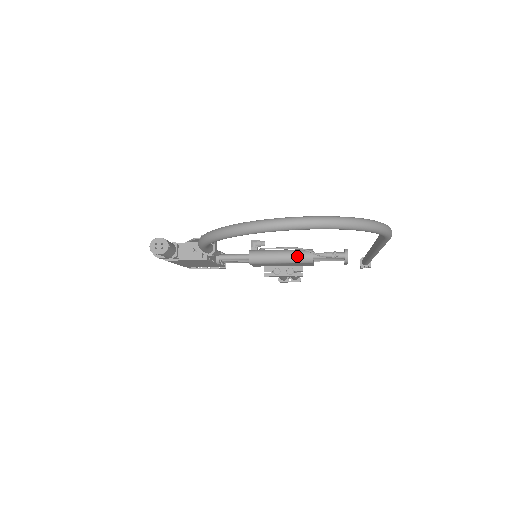
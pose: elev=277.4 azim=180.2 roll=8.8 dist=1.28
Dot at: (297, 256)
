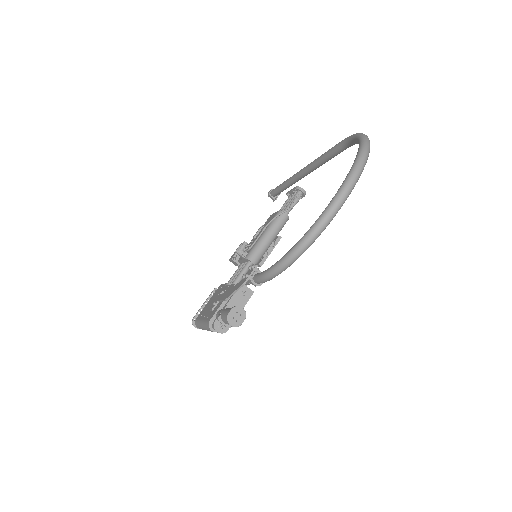
Dot at: (279, 225)
